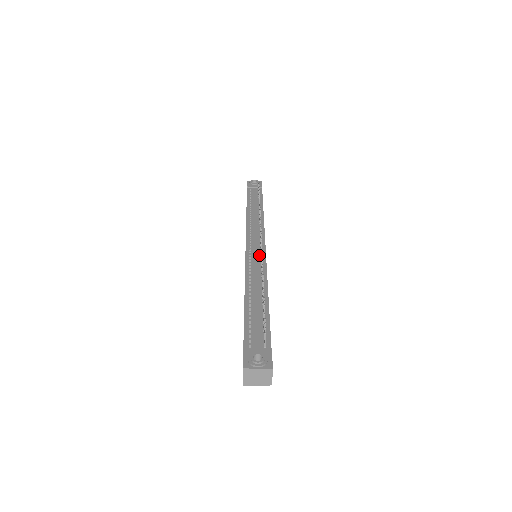
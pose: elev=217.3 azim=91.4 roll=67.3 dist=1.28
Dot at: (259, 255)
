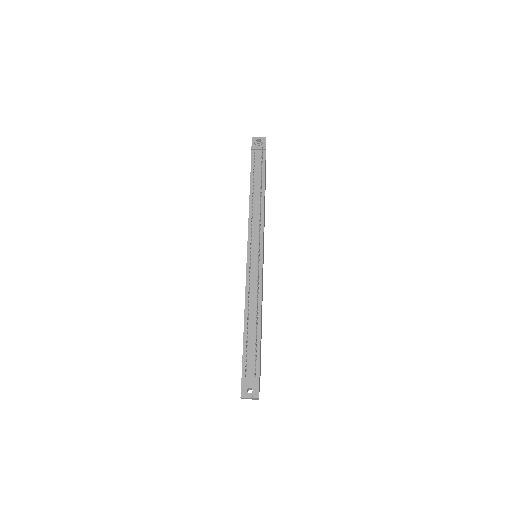
Dot at: (257, 267)
